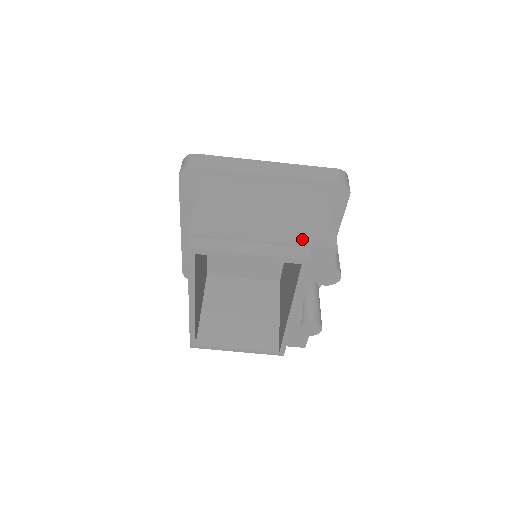
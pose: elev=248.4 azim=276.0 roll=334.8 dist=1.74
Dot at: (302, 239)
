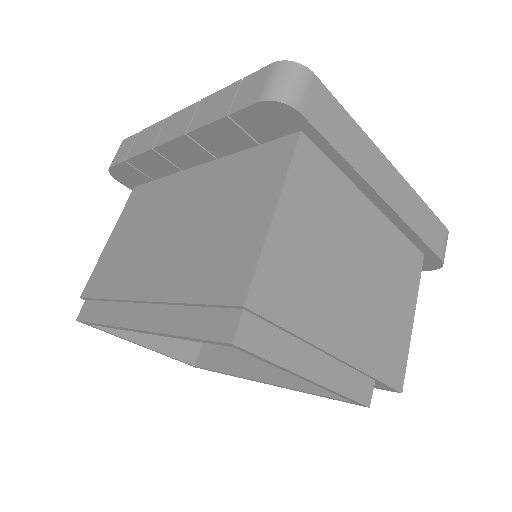
Dot at: (377, 364)
